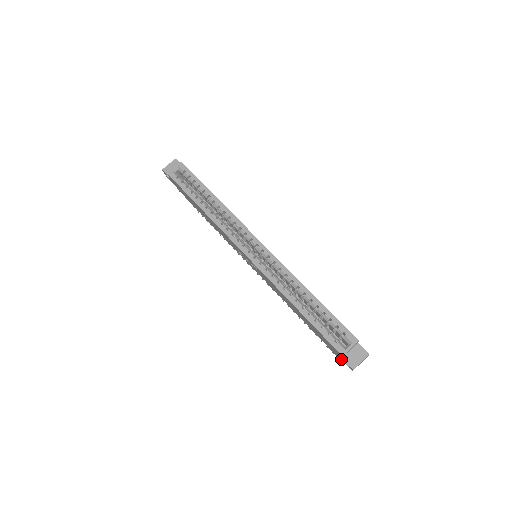
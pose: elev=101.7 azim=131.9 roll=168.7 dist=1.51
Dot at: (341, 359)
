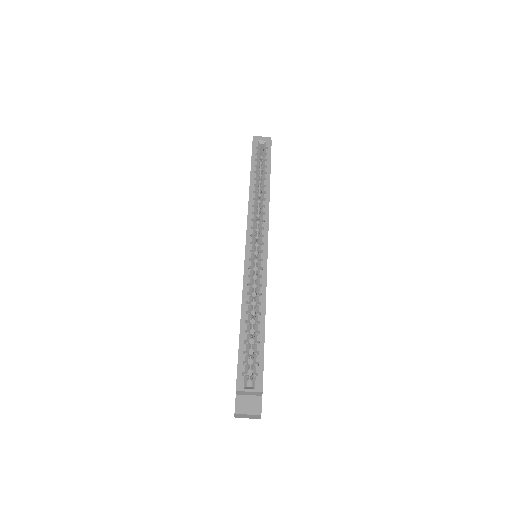
Dot at: occluded
